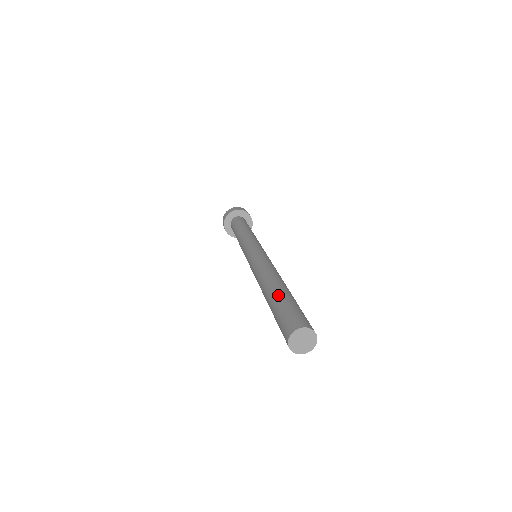
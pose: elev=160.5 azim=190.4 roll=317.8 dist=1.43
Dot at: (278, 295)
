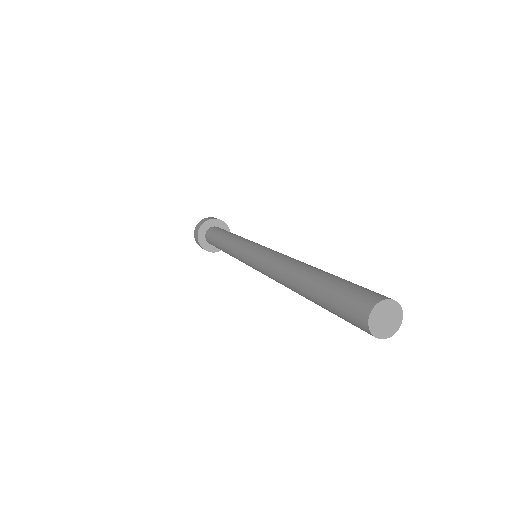
Dot at: (313, 289)
